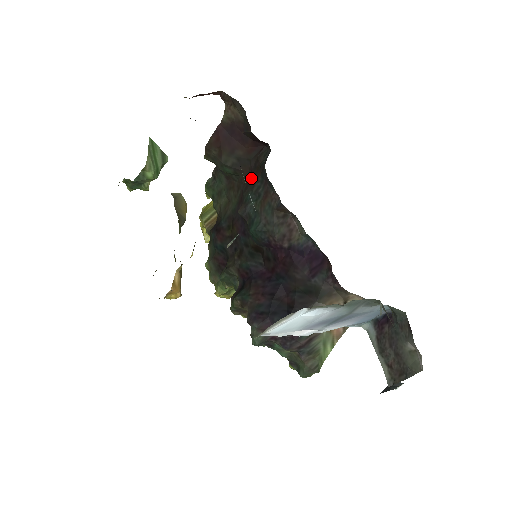
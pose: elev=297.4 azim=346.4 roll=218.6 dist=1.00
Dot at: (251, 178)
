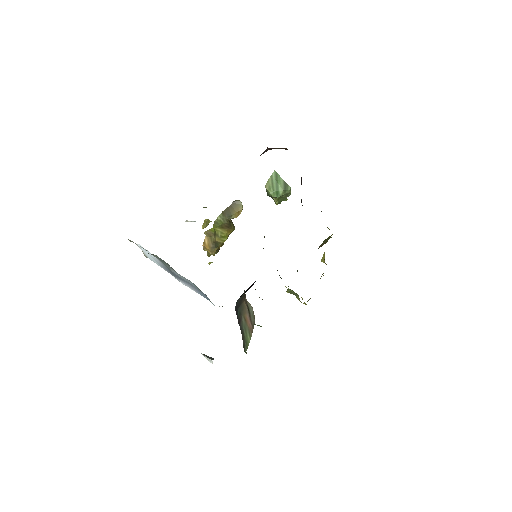
Dot at: occluded
